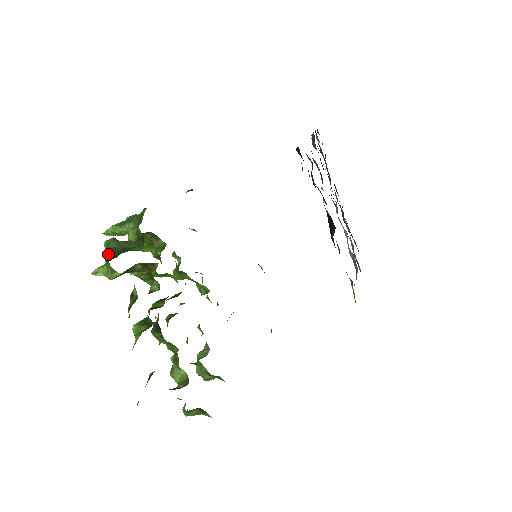
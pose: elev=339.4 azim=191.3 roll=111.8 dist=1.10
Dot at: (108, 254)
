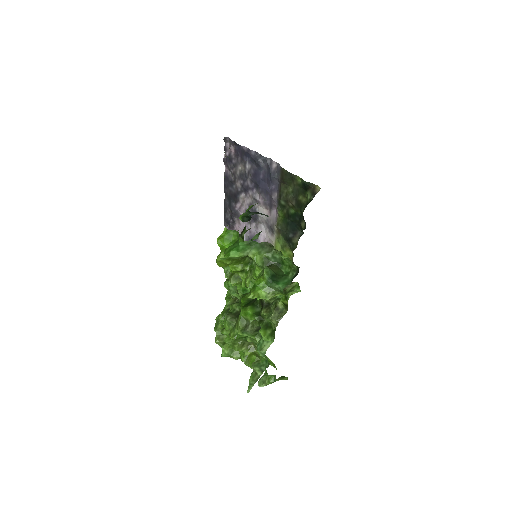
Dot at: (271, 281)
